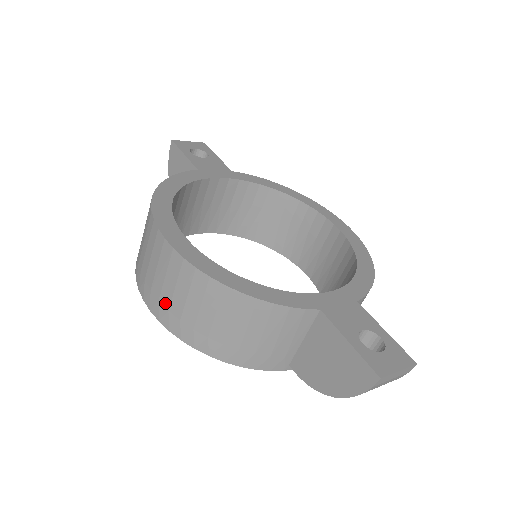
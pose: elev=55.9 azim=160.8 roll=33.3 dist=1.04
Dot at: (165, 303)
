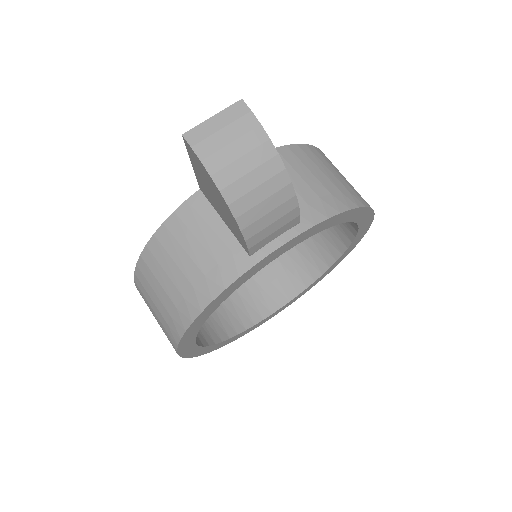
Dot at: (163, 329)
